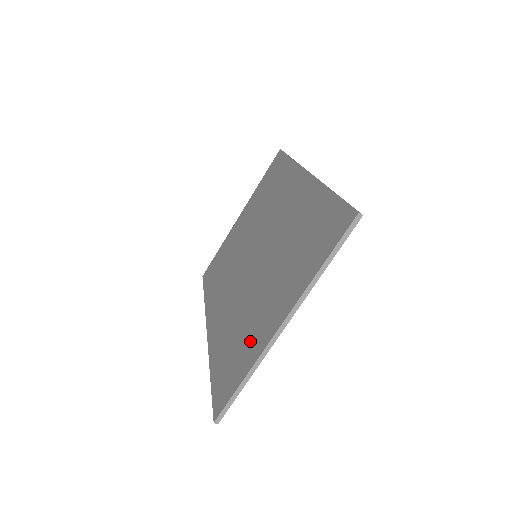
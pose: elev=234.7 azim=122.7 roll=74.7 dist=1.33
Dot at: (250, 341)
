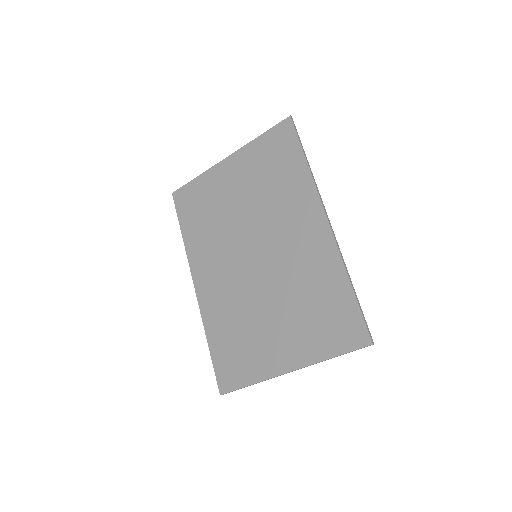
Dot at: (256, 356)
